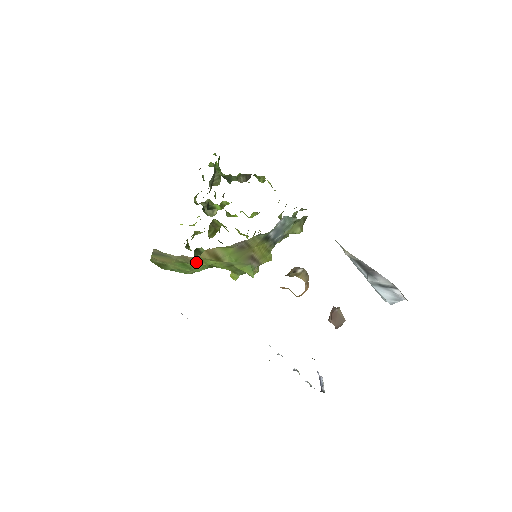
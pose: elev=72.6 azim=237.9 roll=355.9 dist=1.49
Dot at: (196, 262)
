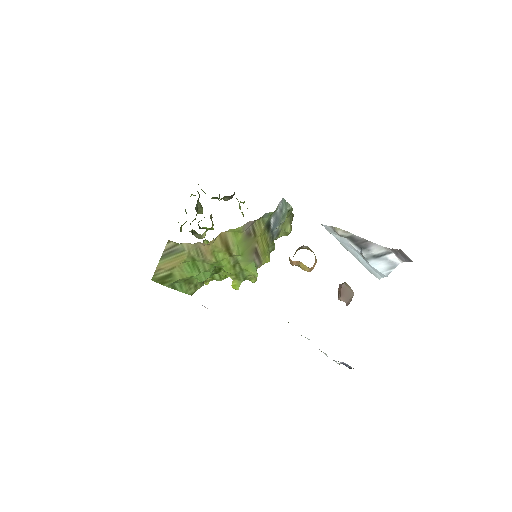
Dot at: (207, 255)
